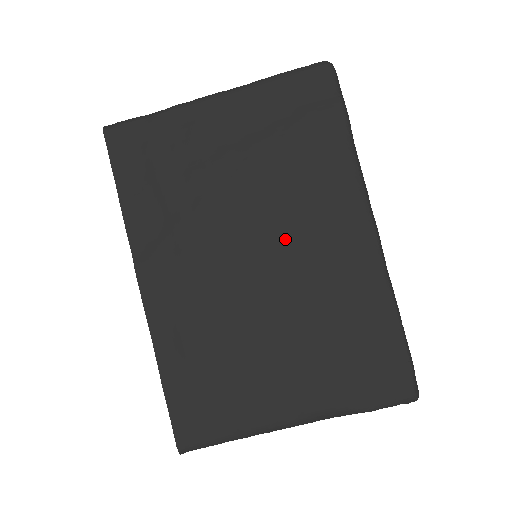
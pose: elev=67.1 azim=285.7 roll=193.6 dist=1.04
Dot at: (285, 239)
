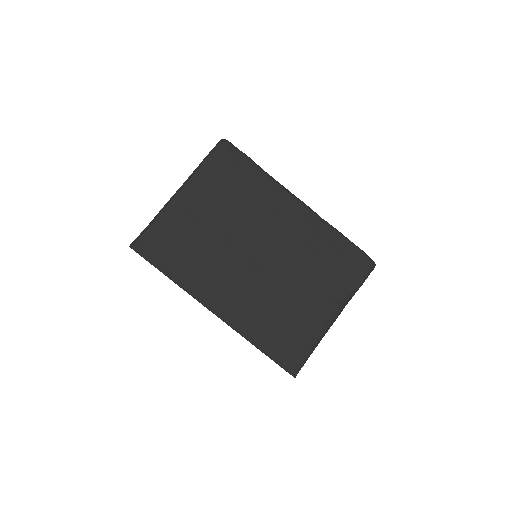
Dot at: (266, 236)
